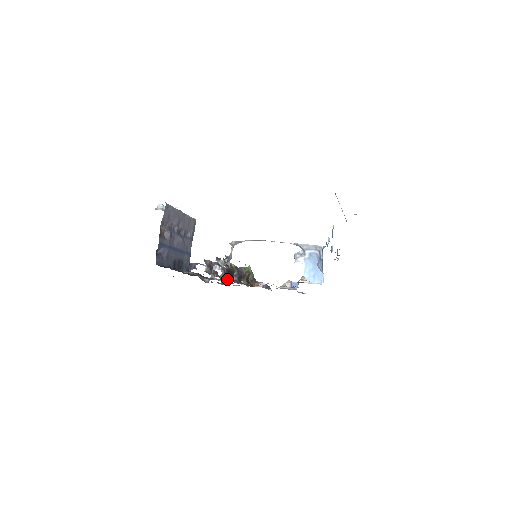
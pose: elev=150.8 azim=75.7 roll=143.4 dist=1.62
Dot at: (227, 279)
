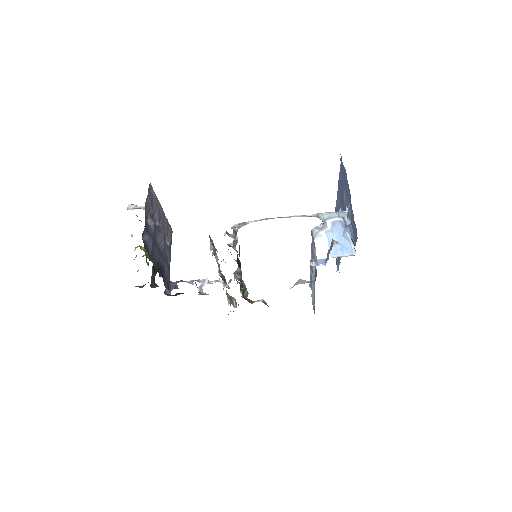
Dot at: (226, 283)
